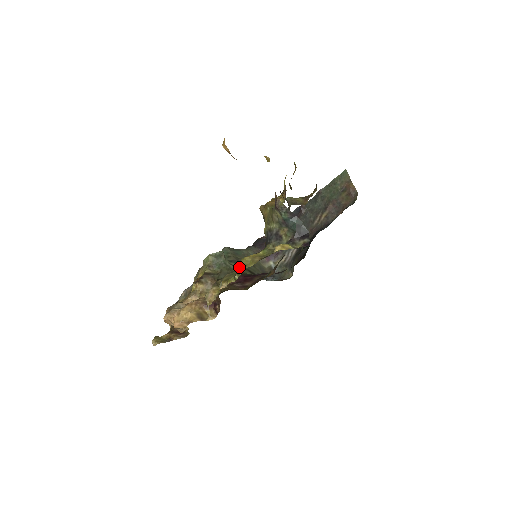
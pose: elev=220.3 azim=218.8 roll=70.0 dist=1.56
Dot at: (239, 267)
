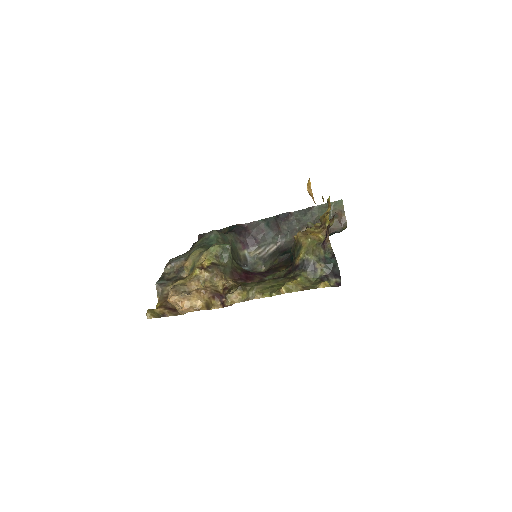
Dot at: (283, 290)
